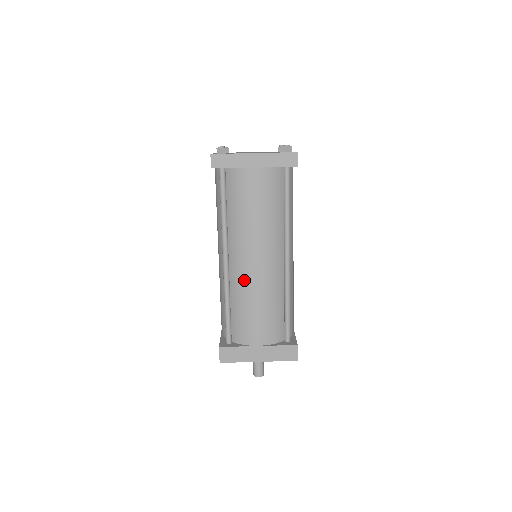
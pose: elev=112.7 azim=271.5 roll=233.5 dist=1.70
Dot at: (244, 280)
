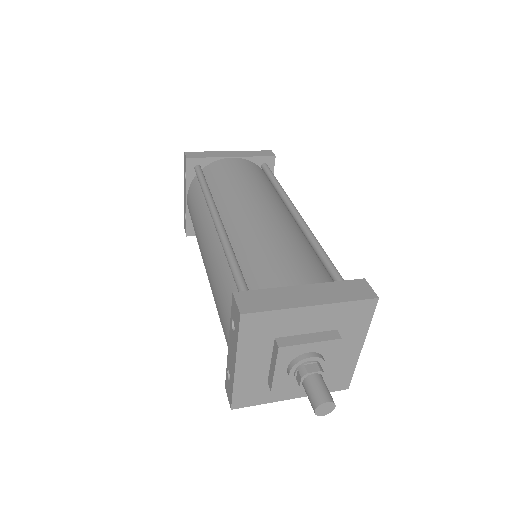
Dot at: (249, 226)
